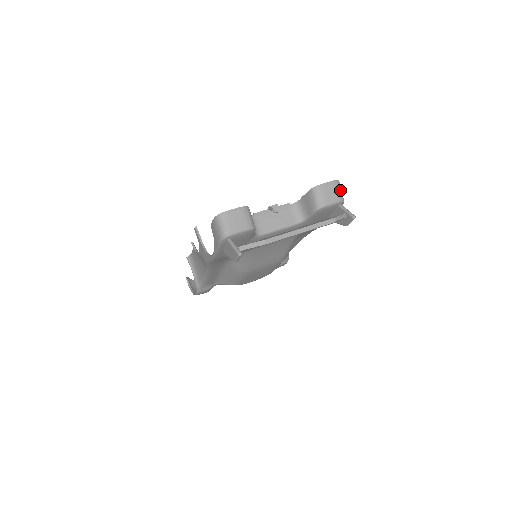
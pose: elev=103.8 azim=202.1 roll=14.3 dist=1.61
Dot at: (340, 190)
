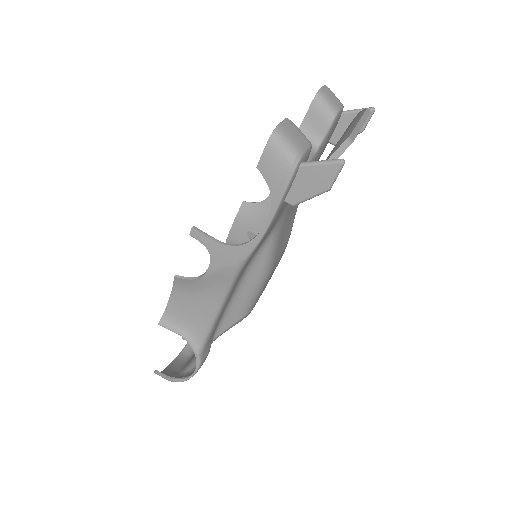
Dot at: (334, 95)
